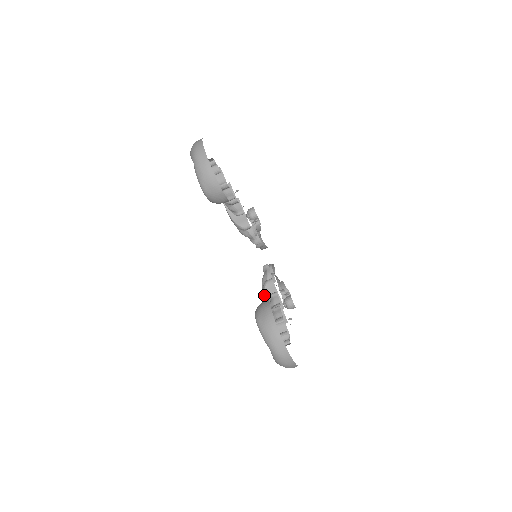
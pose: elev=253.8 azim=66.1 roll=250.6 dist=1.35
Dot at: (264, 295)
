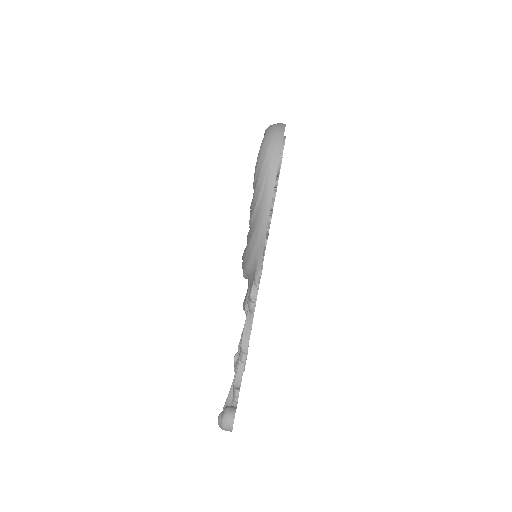
Dot at: occluded
